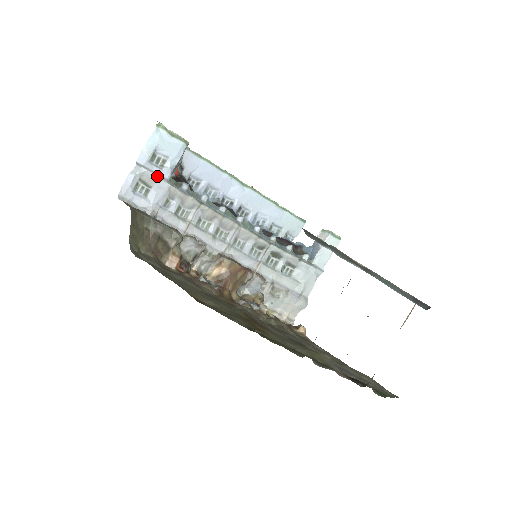
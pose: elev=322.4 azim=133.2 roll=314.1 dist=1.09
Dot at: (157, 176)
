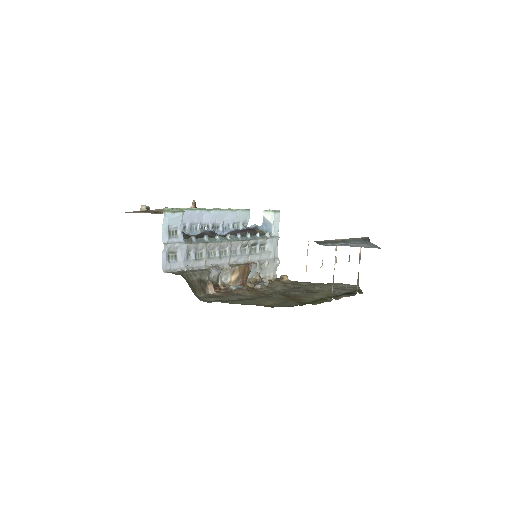
Dot at: (178, 244)
